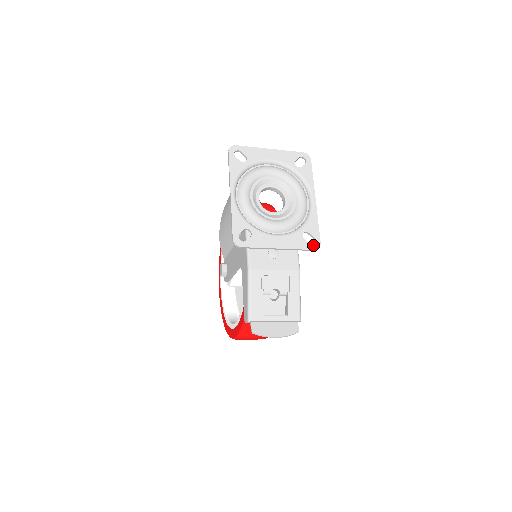
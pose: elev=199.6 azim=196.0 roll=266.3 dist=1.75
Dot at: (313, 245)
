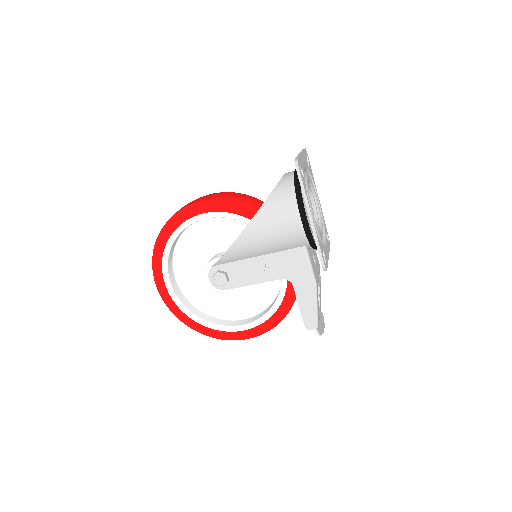
Dot at: (329, 242)
